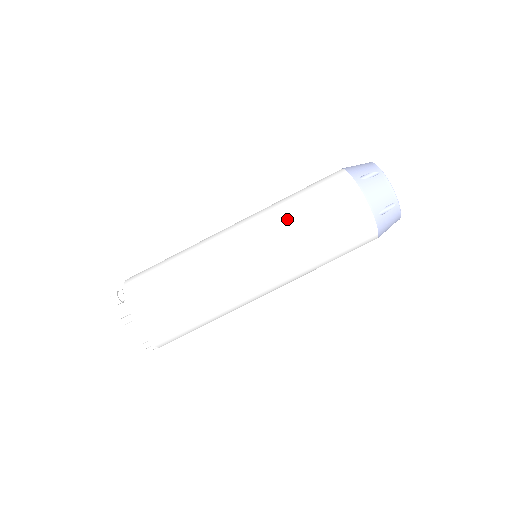
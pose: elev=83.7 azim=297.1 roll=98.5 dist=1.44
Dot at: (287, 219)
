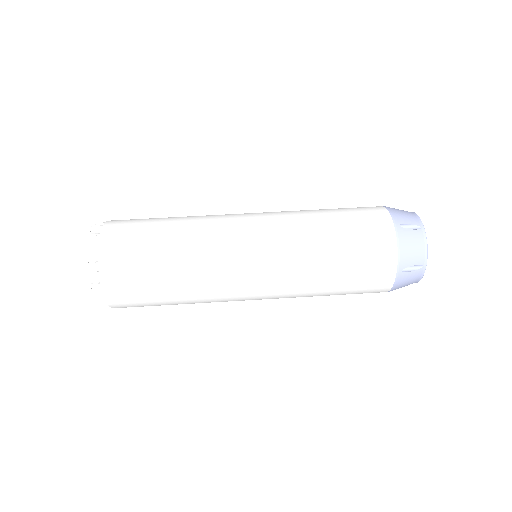
Dot at: (302, 210)
